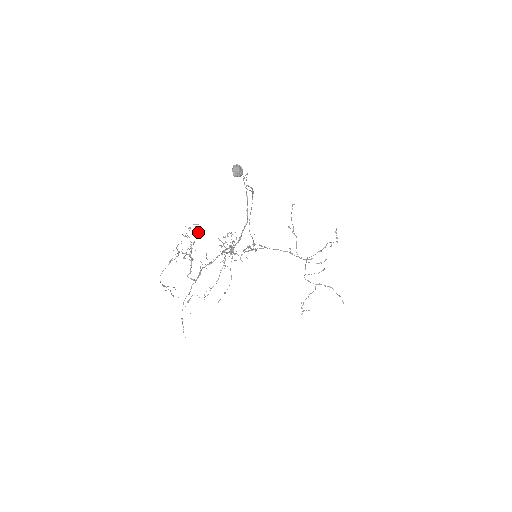
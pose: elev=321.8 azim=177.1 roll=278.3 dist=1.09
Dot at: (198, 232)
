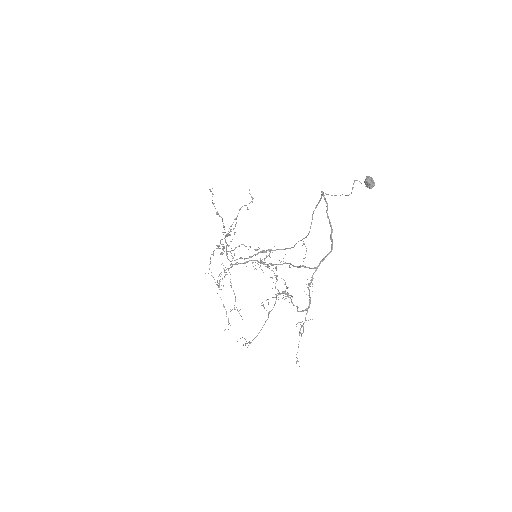
Dot at: (268, 267)
